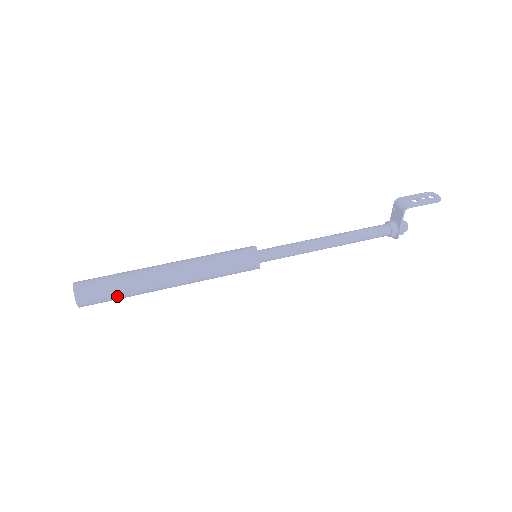
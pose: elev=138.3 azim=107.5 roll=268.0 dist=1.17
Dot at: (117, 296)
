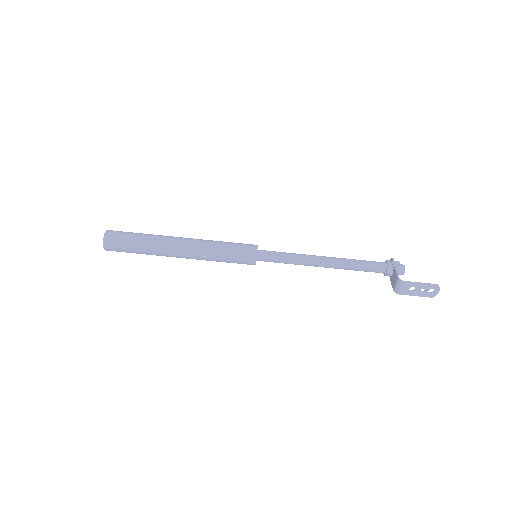
Dot at: occluded
